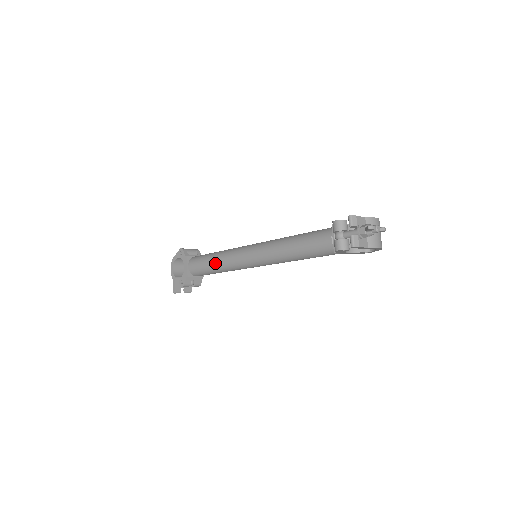
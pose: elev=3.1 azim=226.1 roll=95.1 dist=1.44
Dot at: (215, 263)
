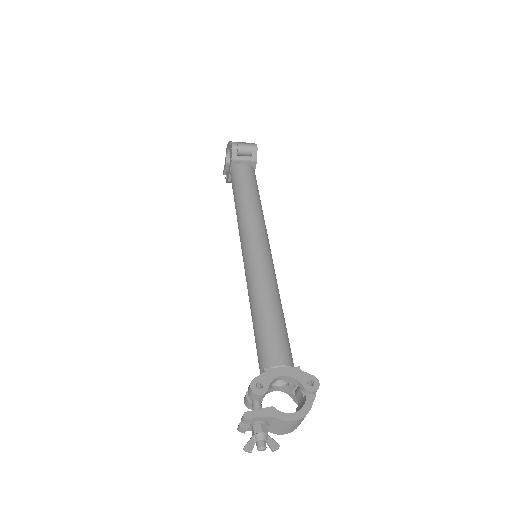
Dot at: (236, 211)
